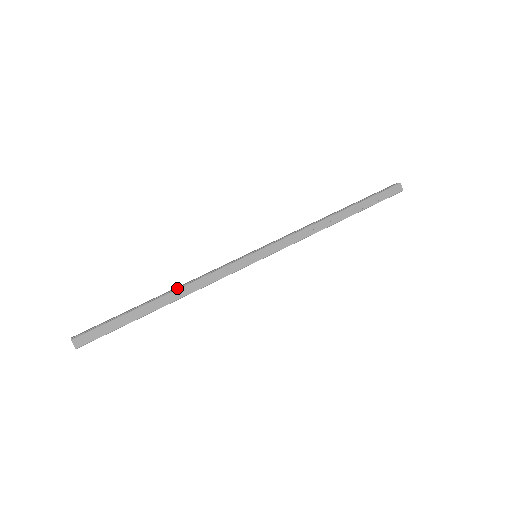
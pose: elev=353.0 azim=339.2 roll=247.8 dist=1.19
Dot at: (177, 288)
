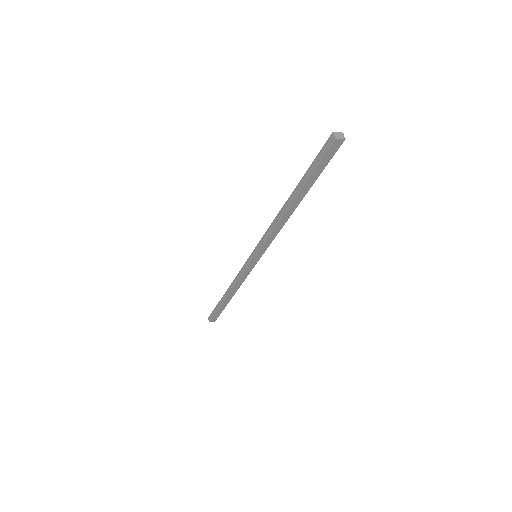
Dot at: (229, 291)
